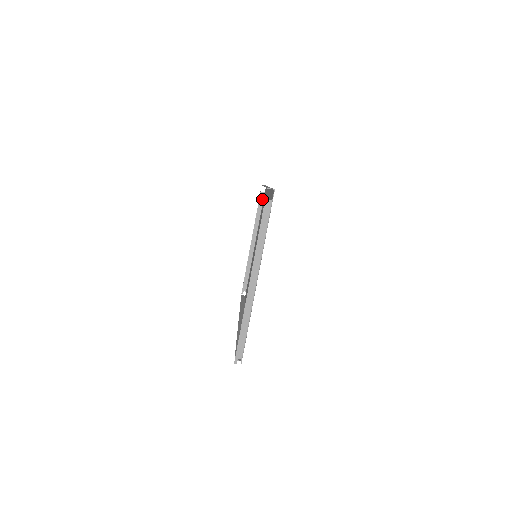
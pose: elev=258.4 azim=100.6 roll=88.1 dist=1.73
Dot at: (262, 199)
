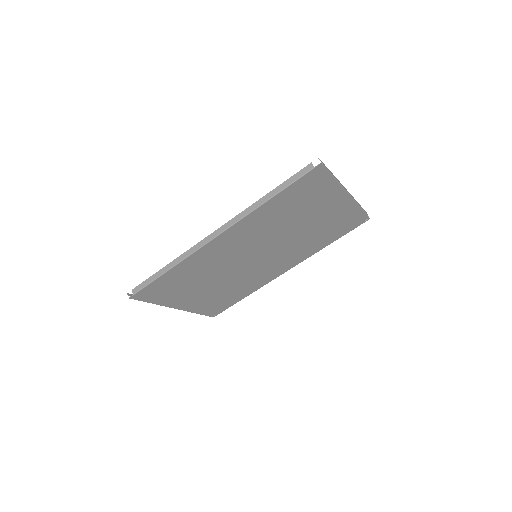
Dot at: (205, 314)
